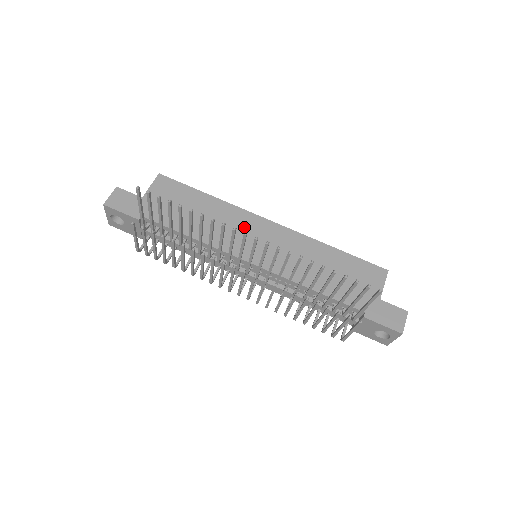
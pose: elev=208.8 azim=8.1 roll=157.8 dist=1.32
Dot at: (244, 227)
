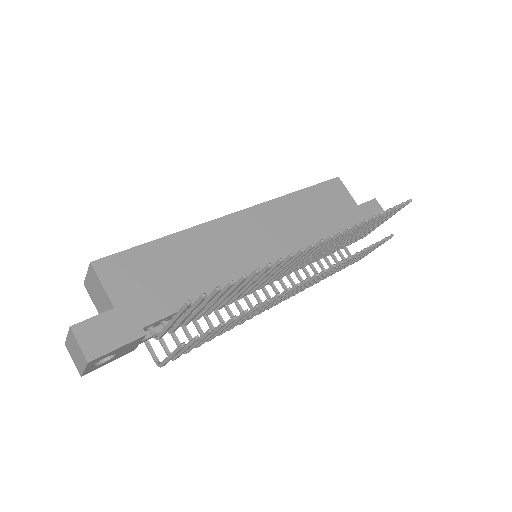
Dot at: (231, 239)
